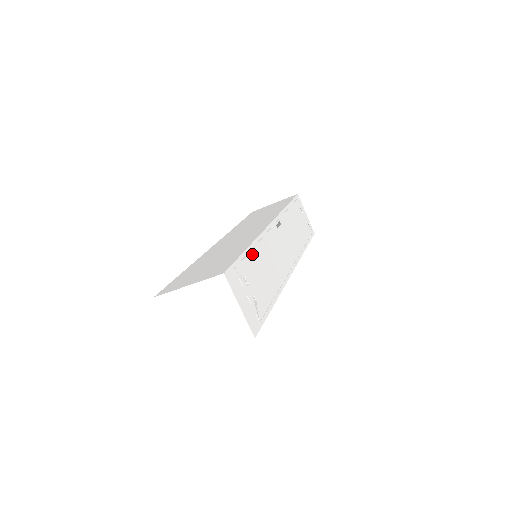
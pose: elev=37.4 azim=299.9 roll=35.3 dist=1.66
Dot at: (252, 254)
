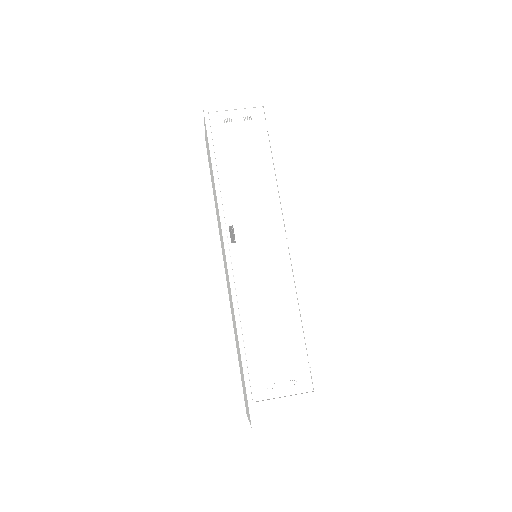
Dot at: (249, 347)
